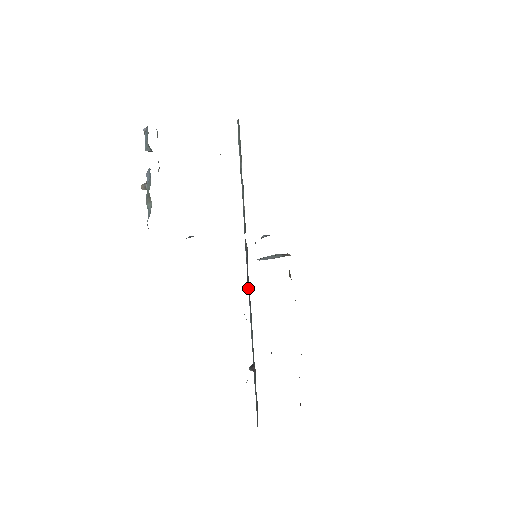
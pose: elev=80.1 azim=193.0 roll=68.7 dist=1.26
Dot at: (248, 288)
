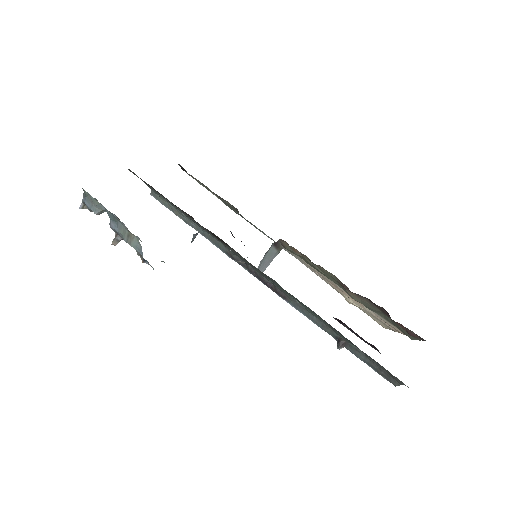
Dot at: (272, 289)
